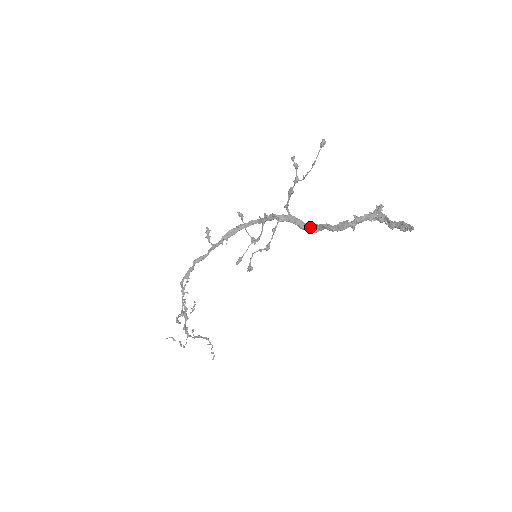
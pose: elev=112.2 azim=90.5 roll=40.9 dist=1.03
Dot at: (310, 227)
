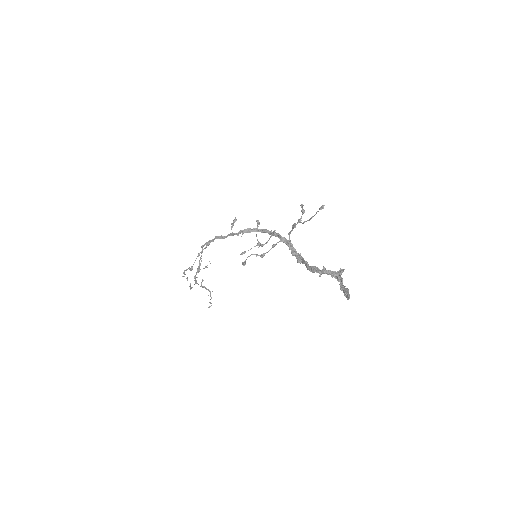
Dot at: (297, 257)
